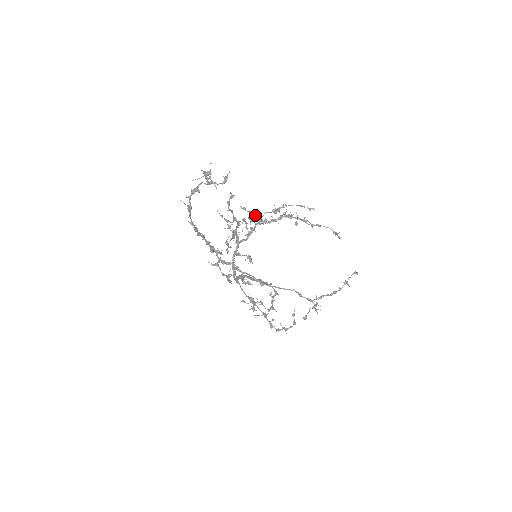
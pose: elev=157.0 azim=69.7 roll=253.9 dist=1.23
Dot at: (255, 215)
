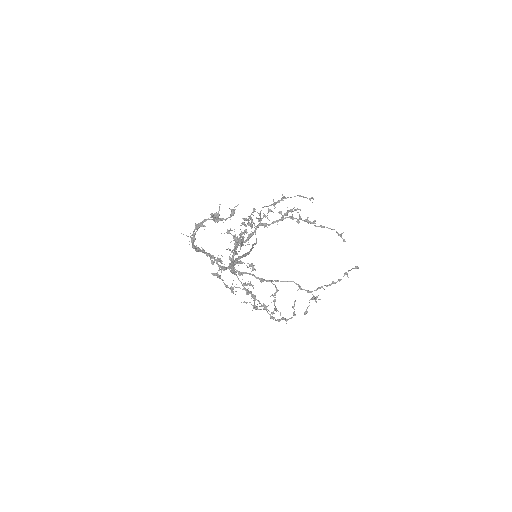
Dot at: (253, 212)
